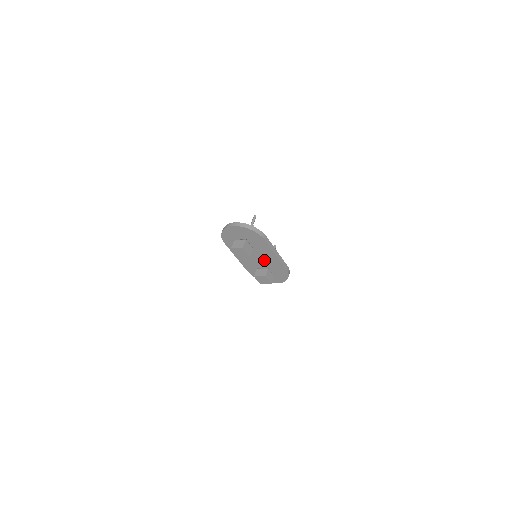
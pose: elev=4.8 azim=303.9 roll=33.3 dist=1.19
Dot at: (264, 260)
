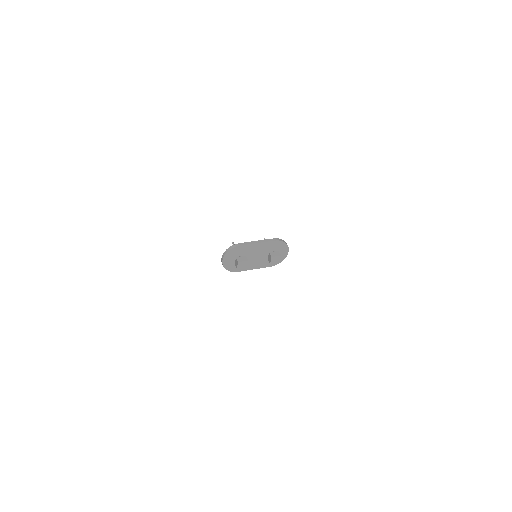
Dot at: (261, 252)
